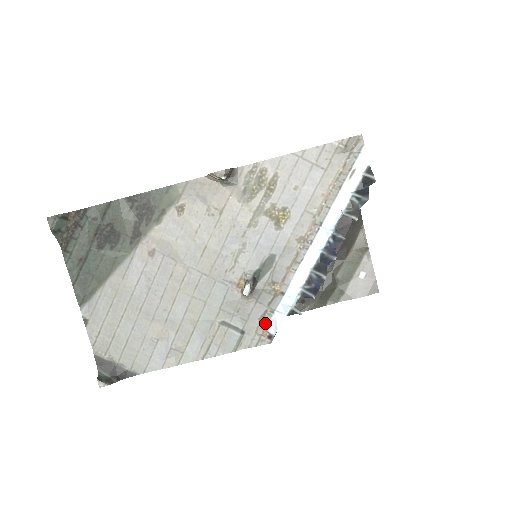
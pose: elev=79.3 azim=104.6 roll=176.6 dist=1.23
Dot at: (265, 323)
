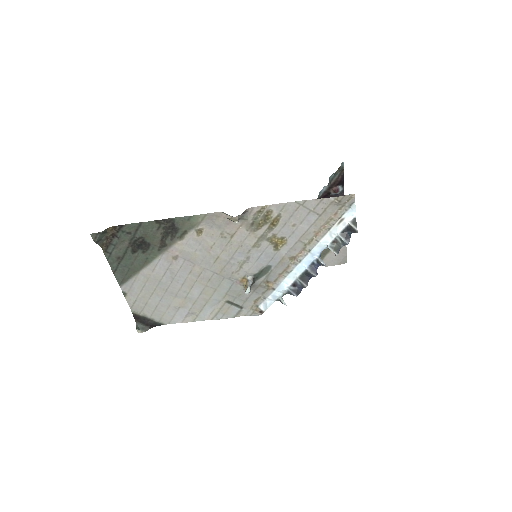
Dot at: (258, 304)
